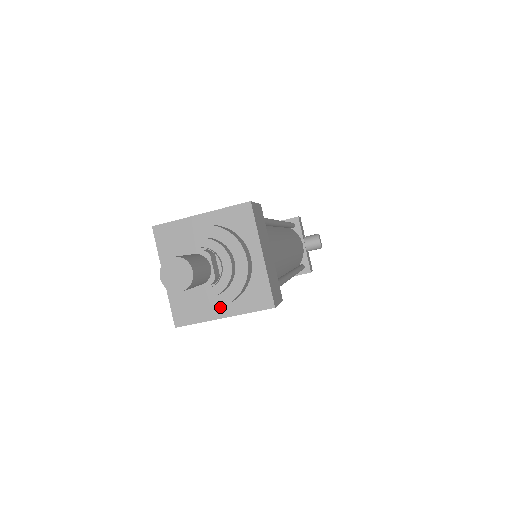
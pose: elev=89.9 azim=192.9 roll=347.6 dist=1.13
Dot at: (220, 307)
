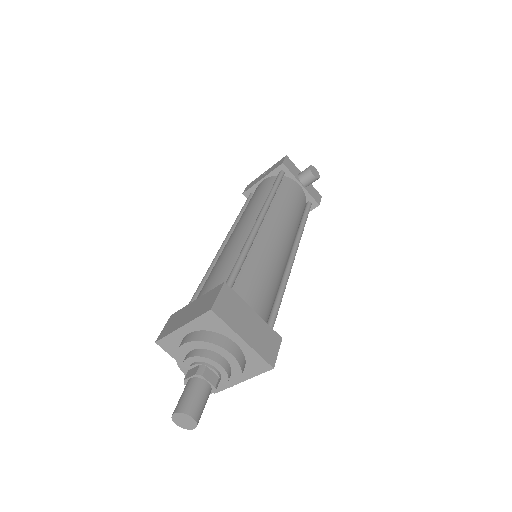
Dot at: occluded
